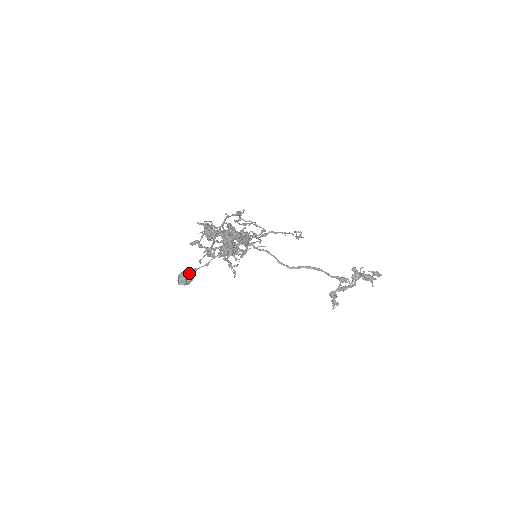
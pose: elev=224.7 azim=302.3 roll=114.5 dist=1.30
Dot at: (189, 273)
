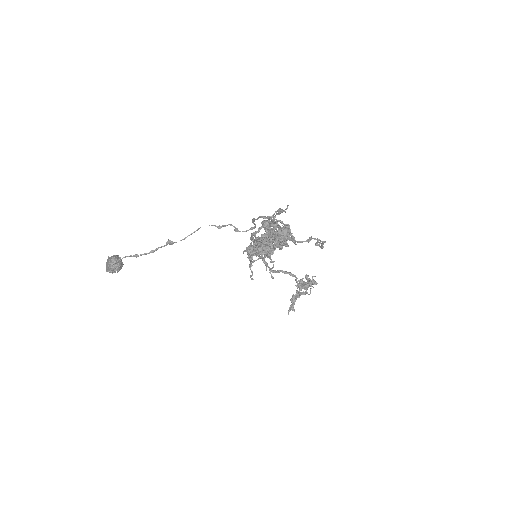
Dot at: (121, 259)
